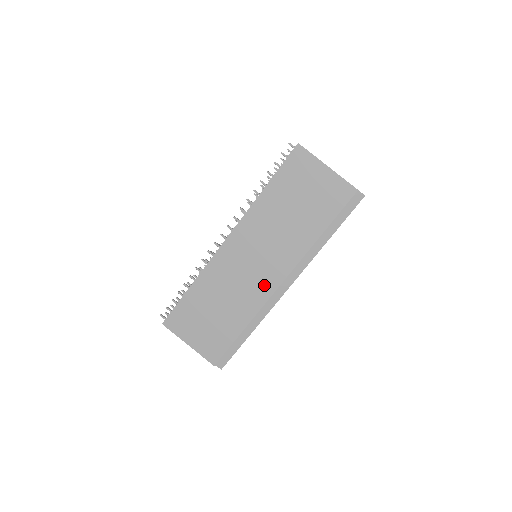
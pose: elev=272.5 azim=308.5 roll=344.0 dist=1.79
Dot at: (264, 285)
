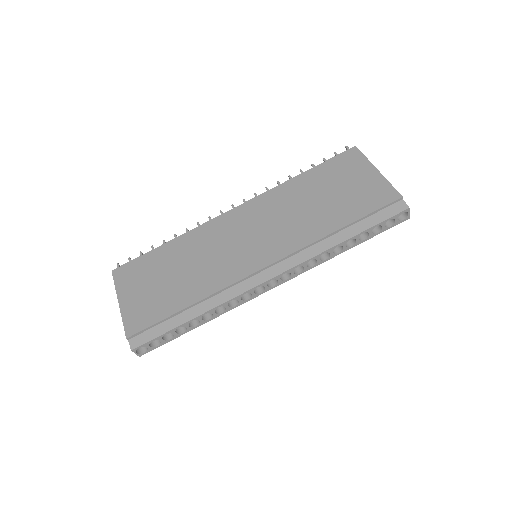
Dot at: (244, 263)
